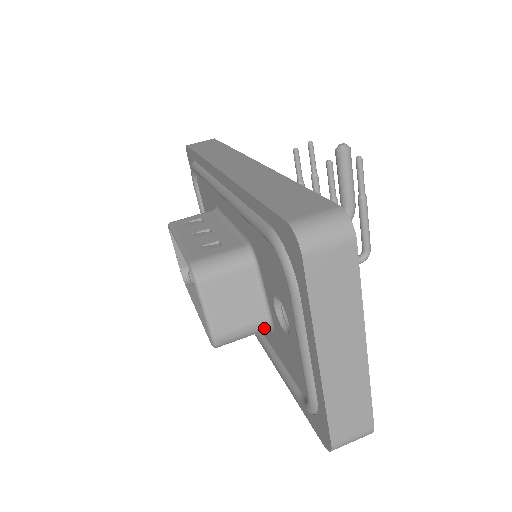
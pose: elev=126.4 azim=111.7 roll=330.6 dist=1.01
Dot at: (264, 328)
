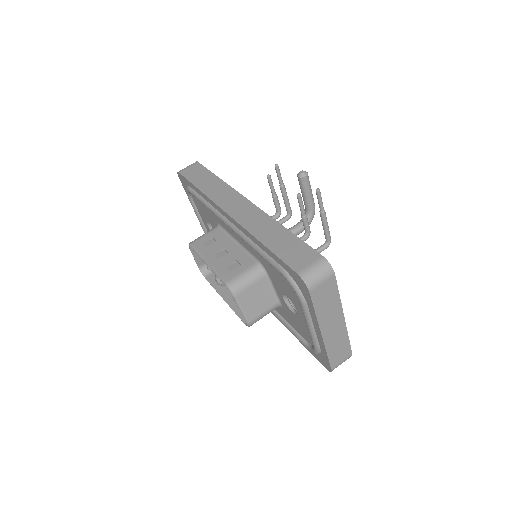
Dot at: occluded
